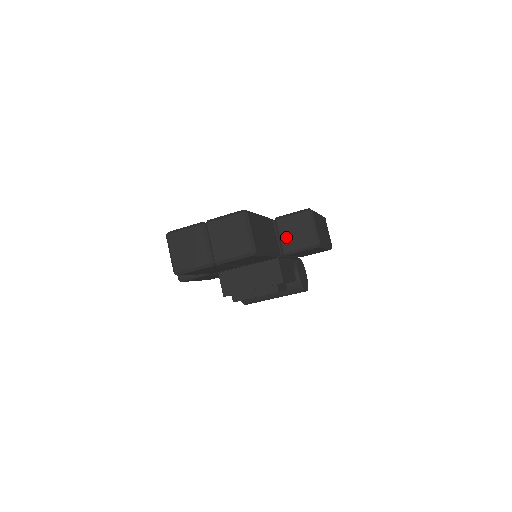
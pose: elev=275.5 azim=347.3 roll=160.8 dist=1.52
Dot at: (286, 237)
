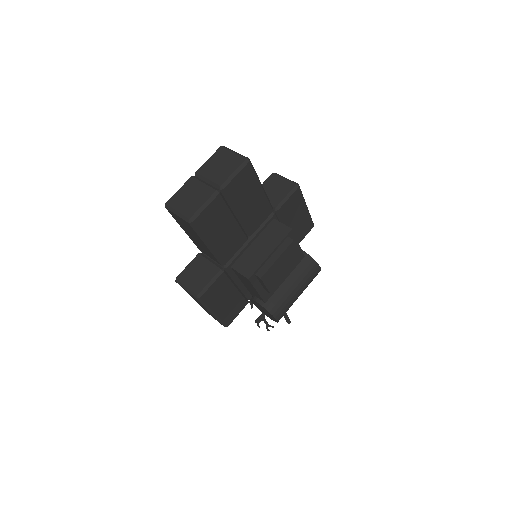
Dot at: (269, 198)
